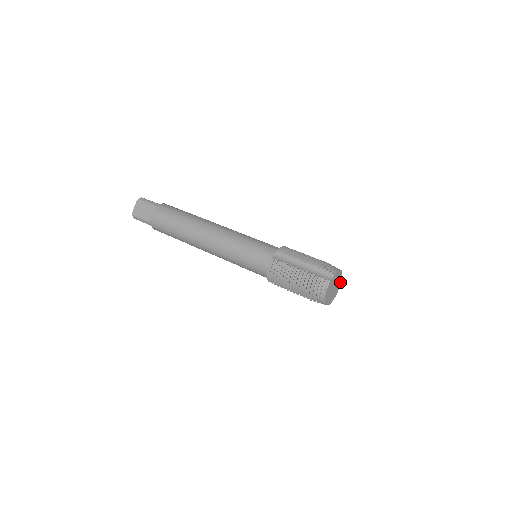
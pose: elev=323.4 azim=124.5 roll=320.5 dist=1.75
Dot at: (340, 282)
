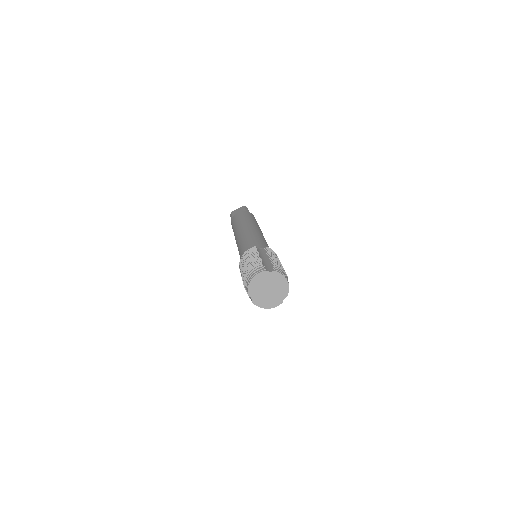
Dot at: (282, 299)
